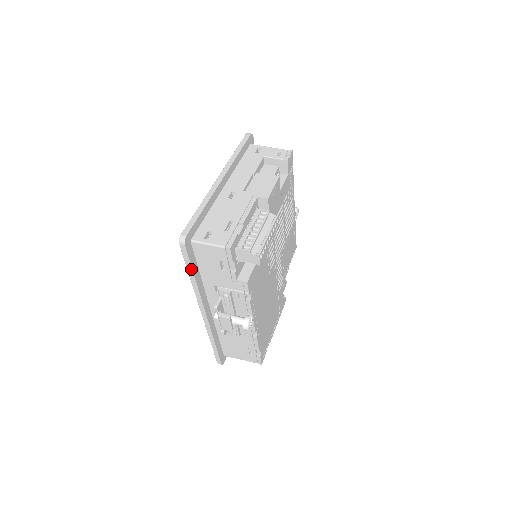
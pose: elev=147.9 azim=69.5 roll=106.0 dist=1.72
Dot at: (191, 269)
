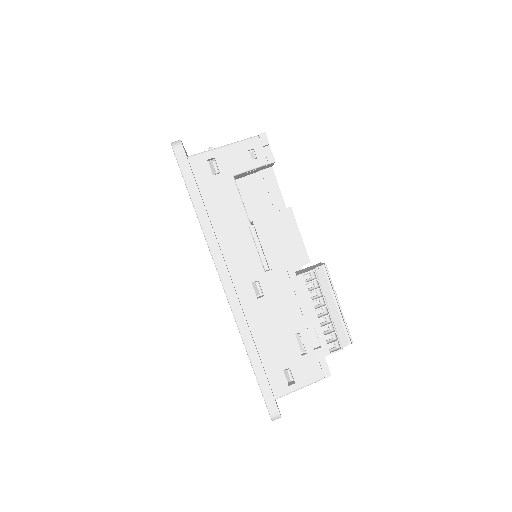
Dot at: occluded
